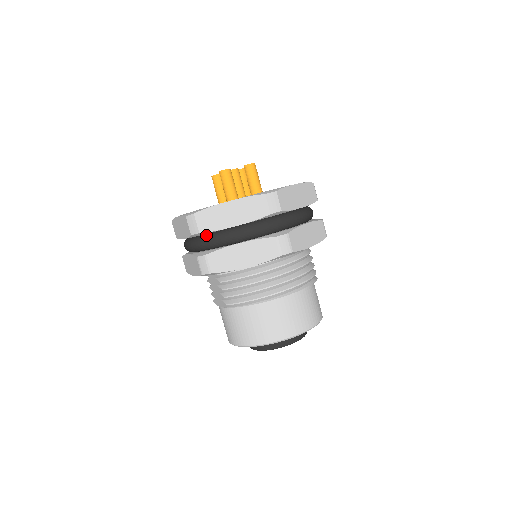
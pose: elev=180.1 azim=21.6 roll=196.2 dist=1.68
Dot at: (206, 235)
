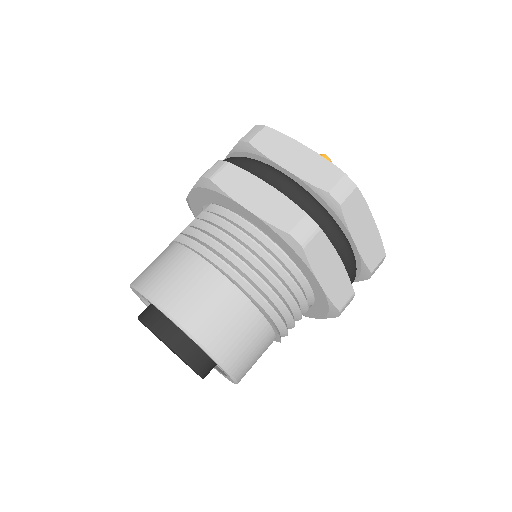
Dot at: (250, 157)
